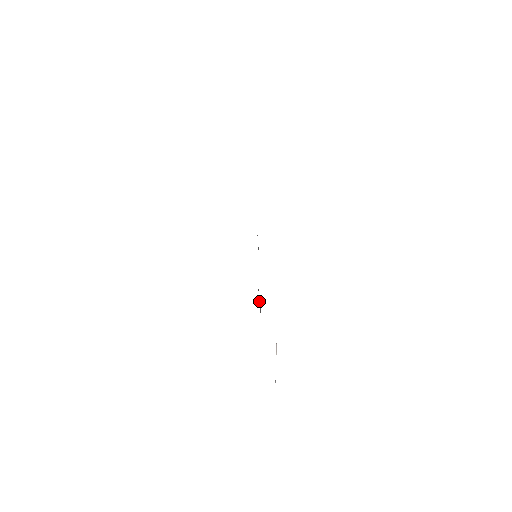
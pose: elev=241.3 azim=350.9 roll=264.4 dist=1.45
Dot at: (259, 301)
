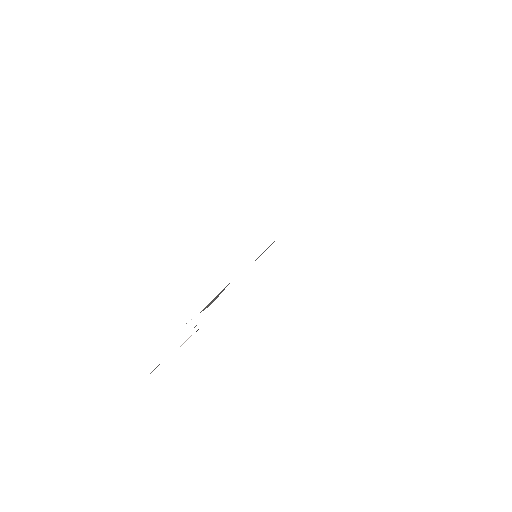
Dot at: (213, 299)
